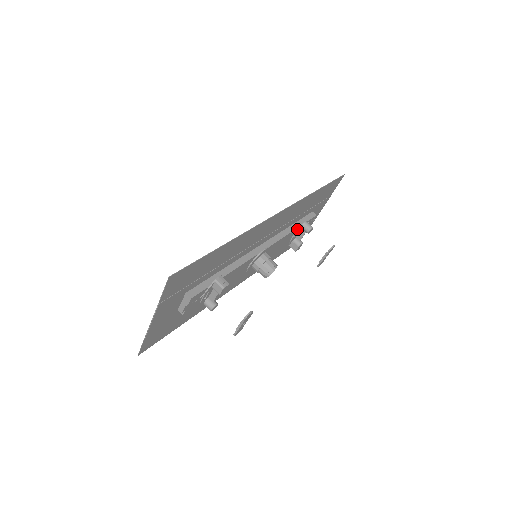
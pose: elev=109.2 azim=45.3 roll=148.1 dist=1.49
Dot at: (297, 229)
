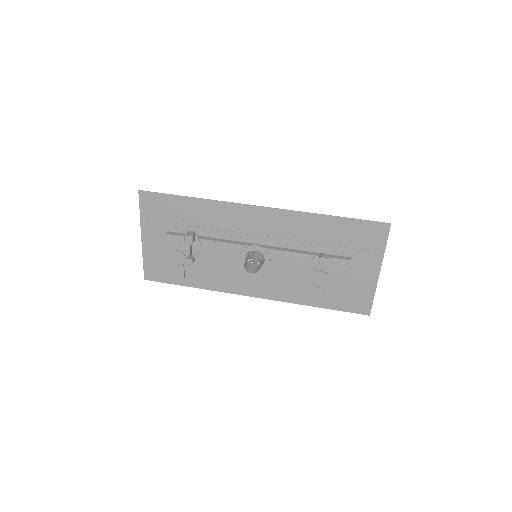
Dot at: (314, 257)
